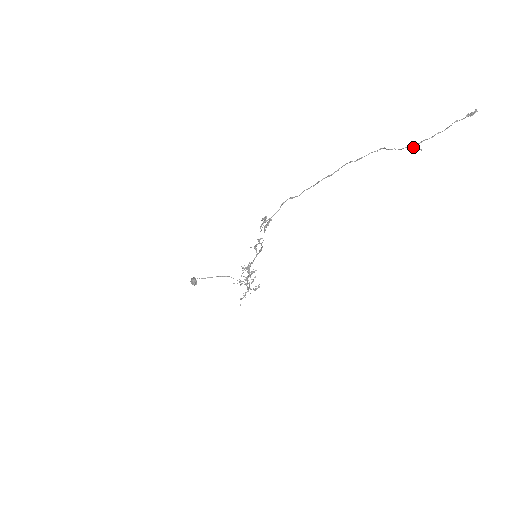
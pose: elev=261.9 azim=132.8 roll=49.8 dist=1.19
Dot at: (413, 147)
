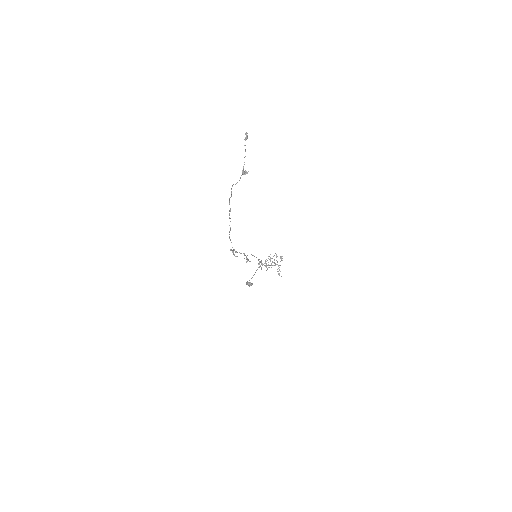
Dot at: occluded
